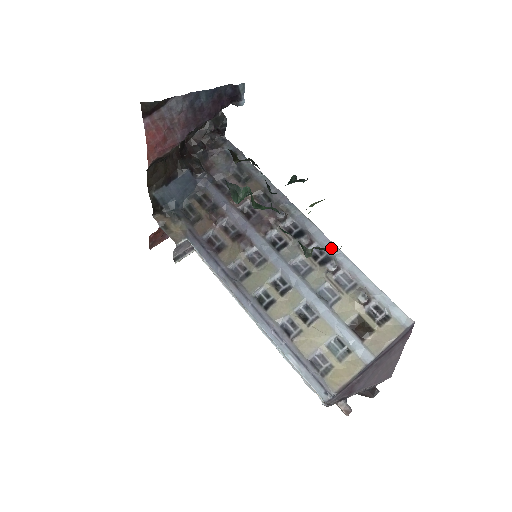
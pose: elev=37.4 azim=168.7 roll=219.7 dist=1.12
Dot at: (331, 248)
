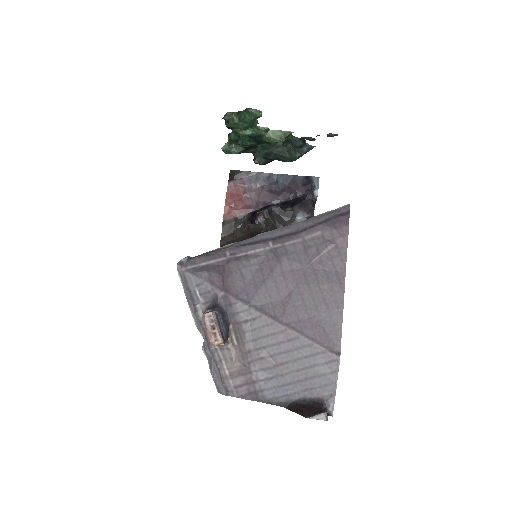
Dot at: occluded
